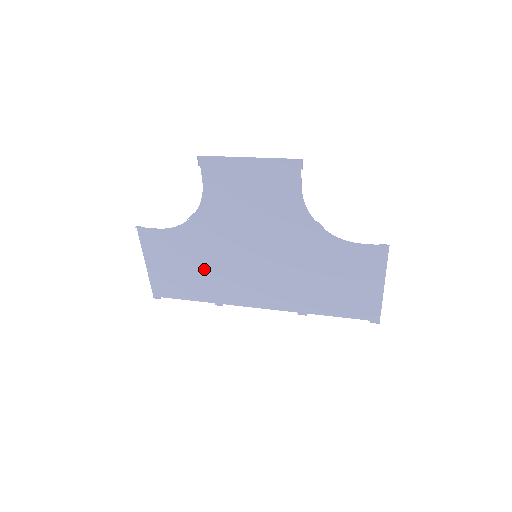
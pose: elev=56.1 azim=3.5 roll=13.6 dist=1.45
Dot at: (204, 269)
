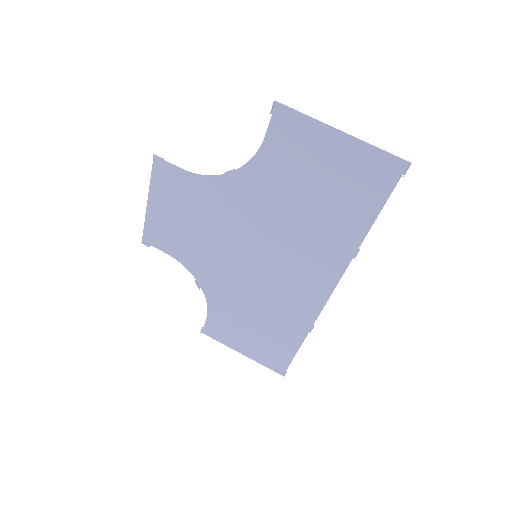
Dot at: (261, 312)
